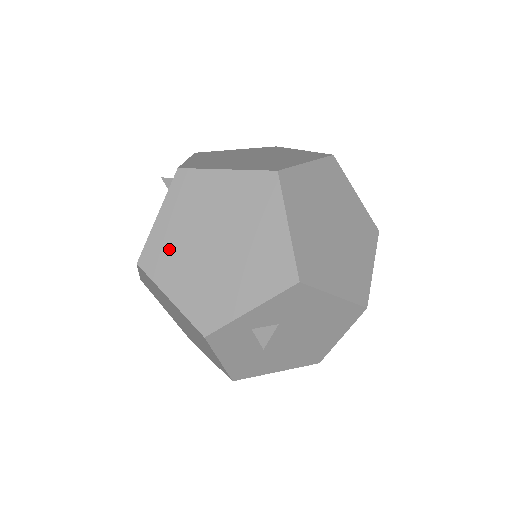
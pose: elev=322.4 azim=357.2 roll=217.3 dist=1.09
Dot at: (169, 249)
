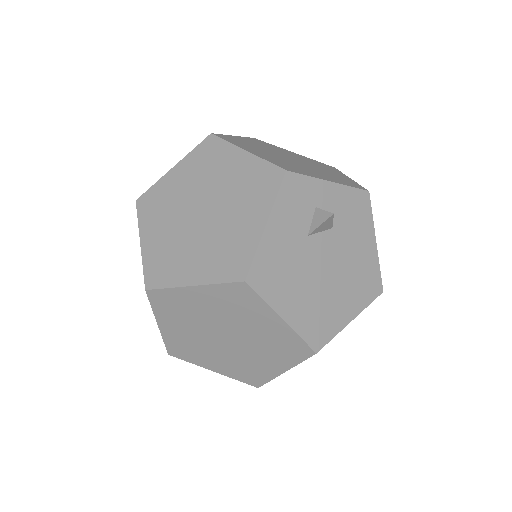
Dot at: (246, 144)
